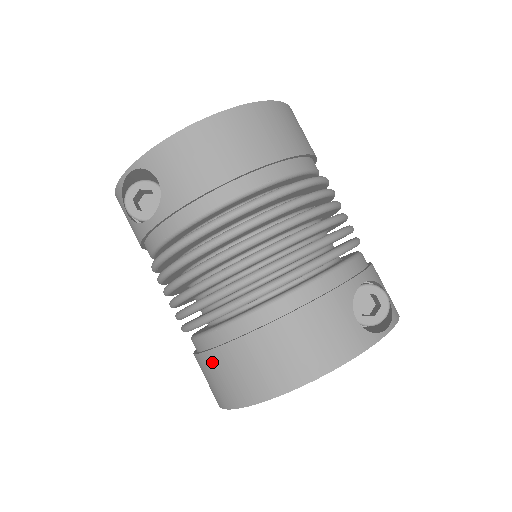
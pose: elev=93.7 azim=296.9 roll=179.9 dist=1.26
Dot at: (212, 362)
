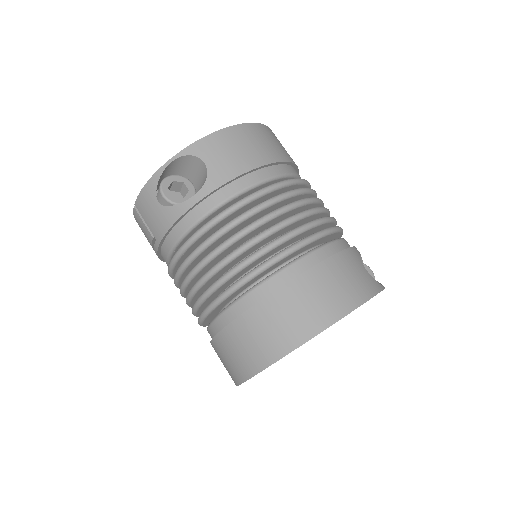
Dot at: (257, 317)
